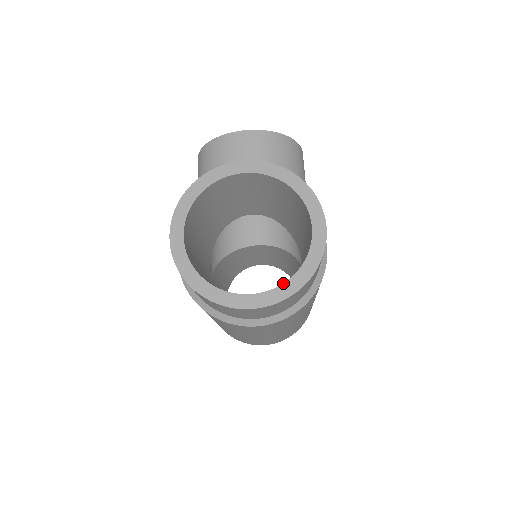
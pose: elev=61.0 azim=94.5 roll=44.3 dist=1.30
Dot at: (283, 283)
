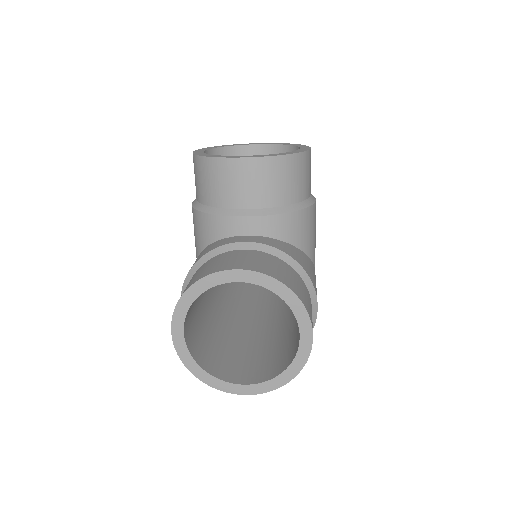
Dot at: (271, 379)
